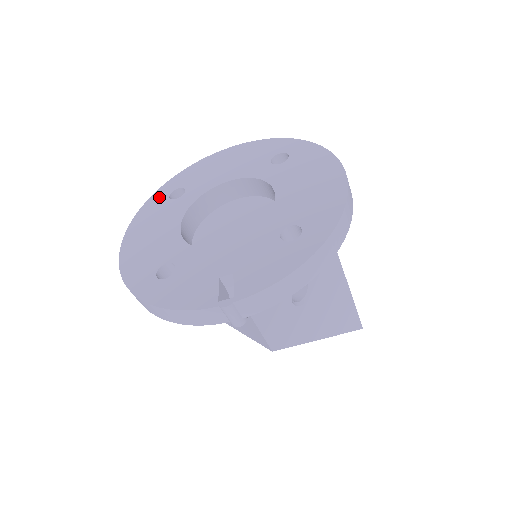
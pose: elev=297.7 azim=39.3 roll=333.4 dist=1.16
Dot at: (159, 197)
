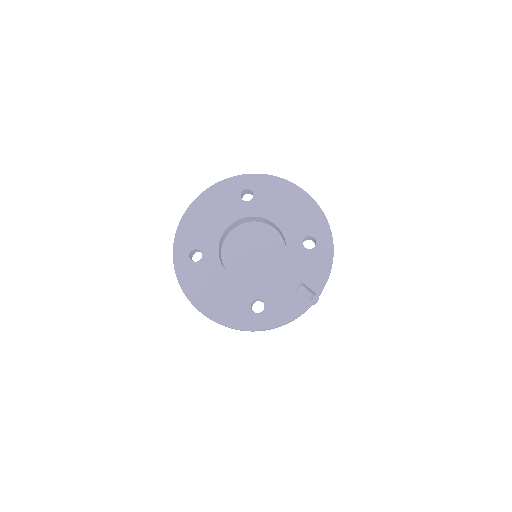
Dot at: (183, 265)
